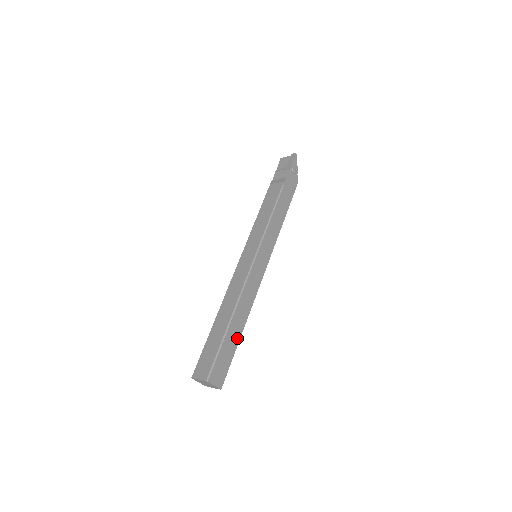
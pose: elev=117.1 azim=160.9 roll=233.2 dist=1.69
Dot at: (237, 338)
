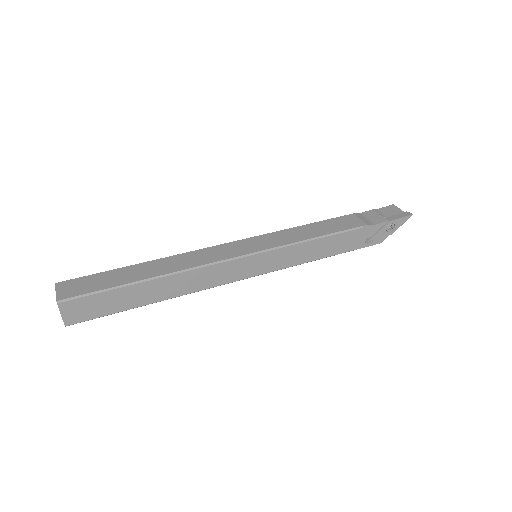
Dot at: (140, 302)
